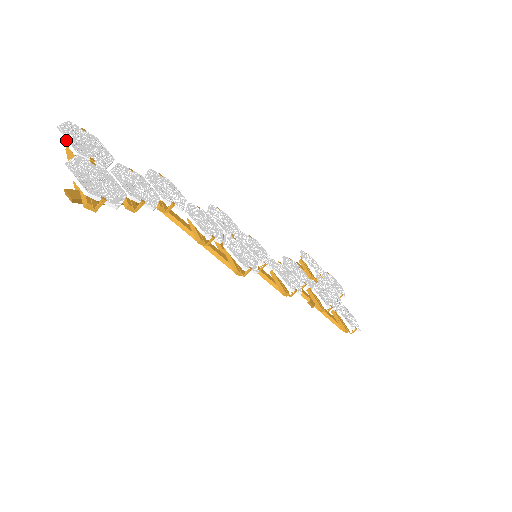
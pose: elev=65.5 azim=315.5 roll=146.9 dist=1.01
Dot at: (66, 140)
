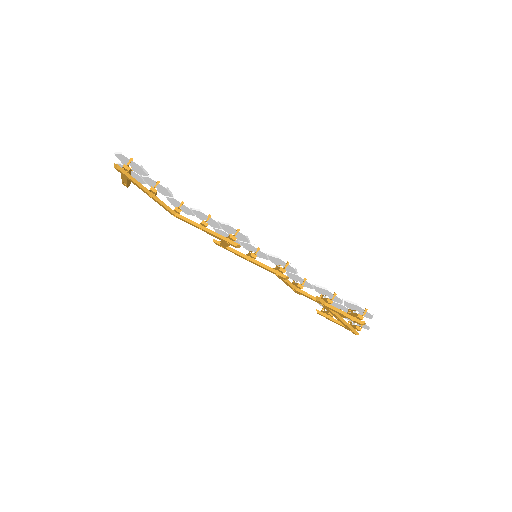
Dot at: (120, 163)
